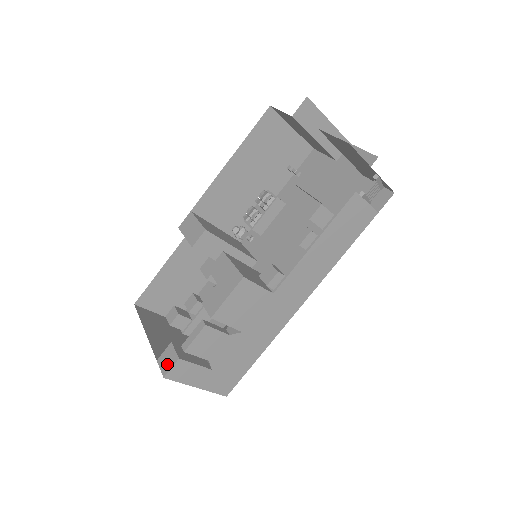
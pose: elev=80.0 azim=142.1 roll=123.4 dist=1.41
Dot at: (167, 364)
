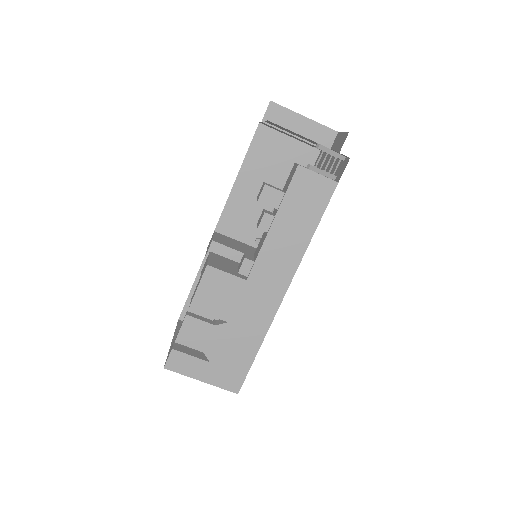
Dot at: occluded
